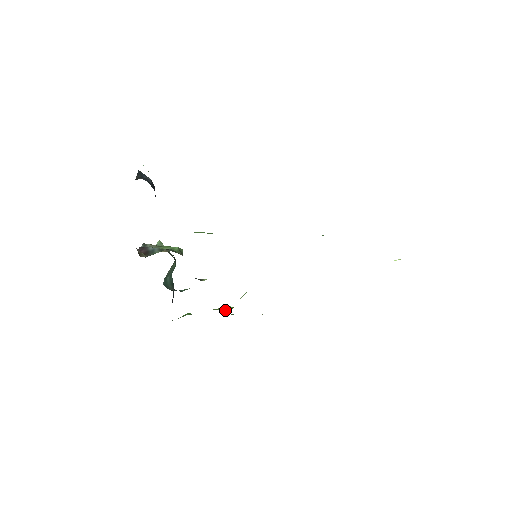
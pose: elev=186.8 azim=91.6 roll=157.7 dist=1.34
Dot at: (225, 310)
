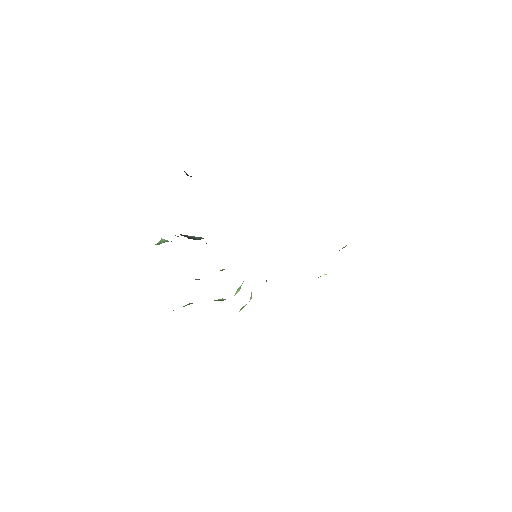
Dot at: occluded
